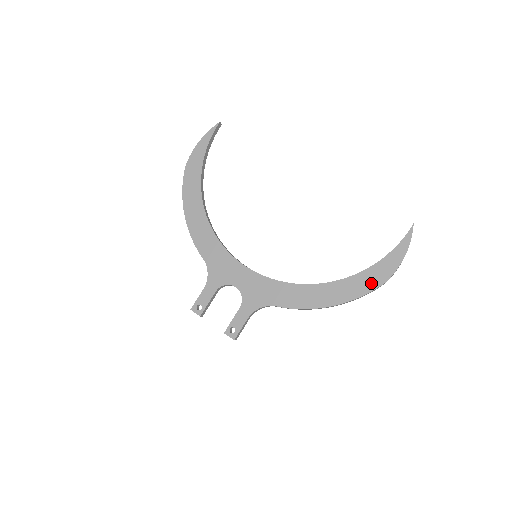
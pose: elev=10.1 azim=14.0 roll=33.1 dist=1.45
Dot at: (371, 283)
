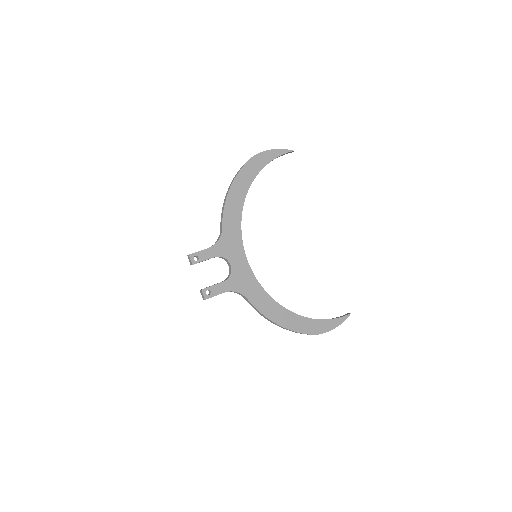
Dot at: (310, 329)
